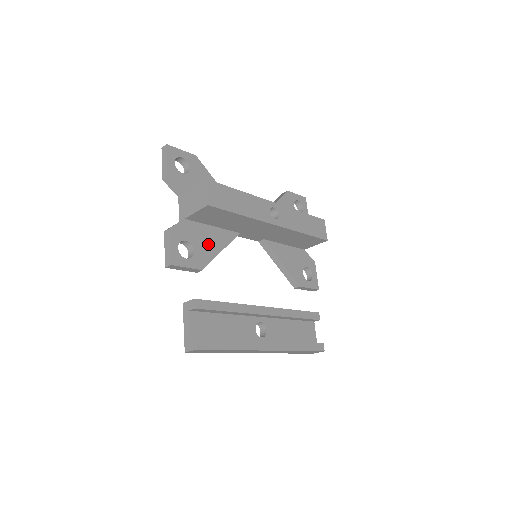
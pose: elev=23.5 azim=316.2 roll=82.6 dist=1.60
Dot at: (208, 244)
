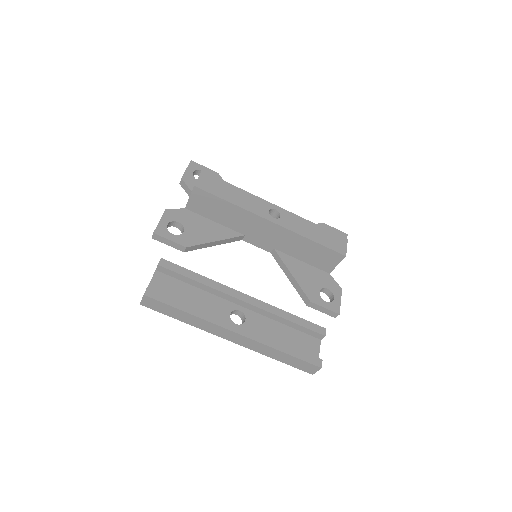
Dot at: (202, 232)
